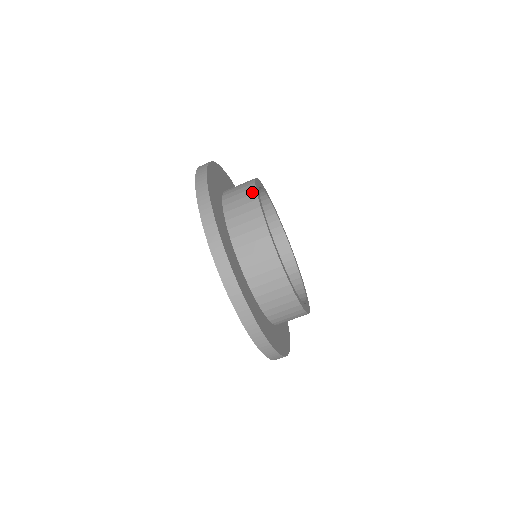
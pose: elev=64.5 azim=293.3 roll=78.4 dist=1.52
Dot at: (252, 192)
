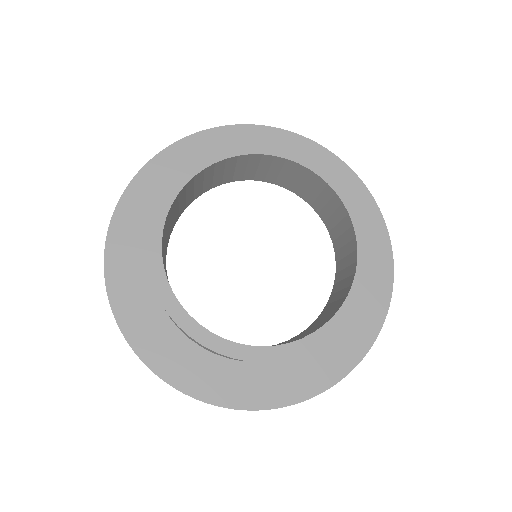
Dot at: (159, 198)
